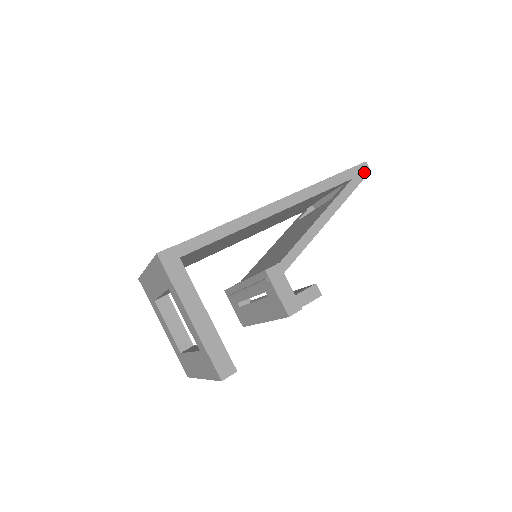
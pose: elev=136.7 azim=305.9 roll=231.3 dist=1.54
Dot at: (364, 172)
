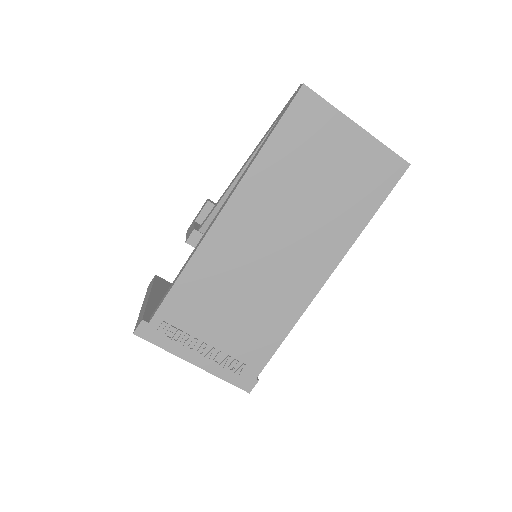
Dot at: occluded
